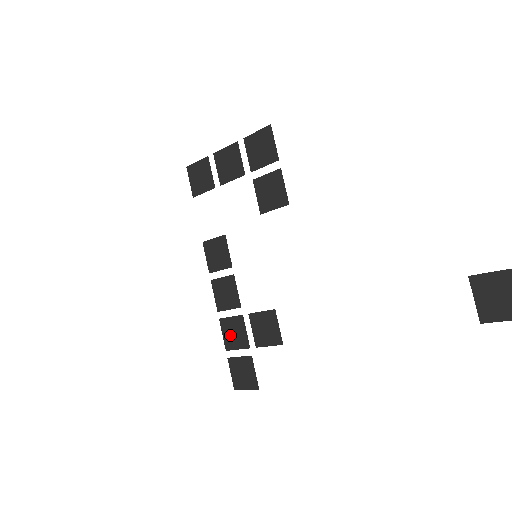
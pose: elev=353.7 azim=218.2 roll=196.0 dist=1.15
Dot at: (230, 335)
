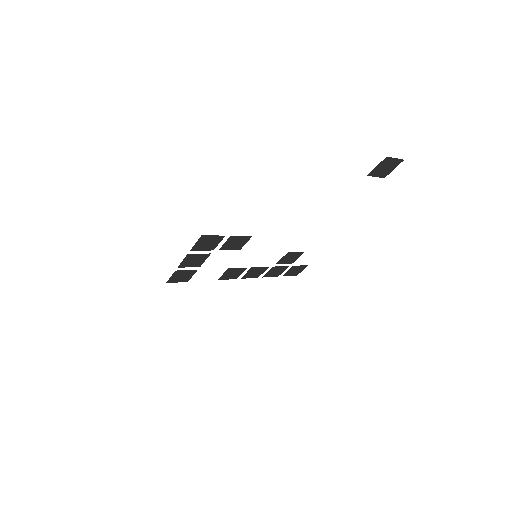
Dot at: (274, 274)
